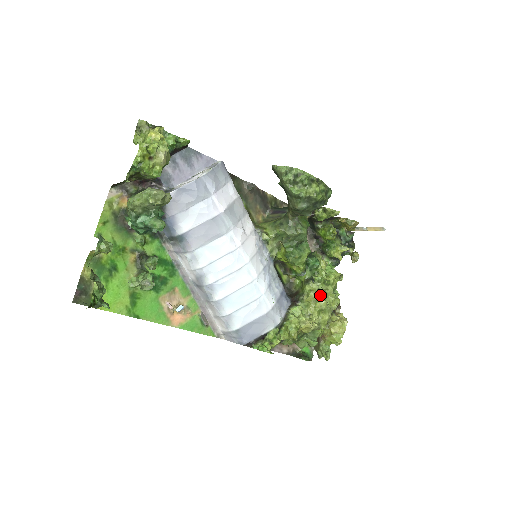
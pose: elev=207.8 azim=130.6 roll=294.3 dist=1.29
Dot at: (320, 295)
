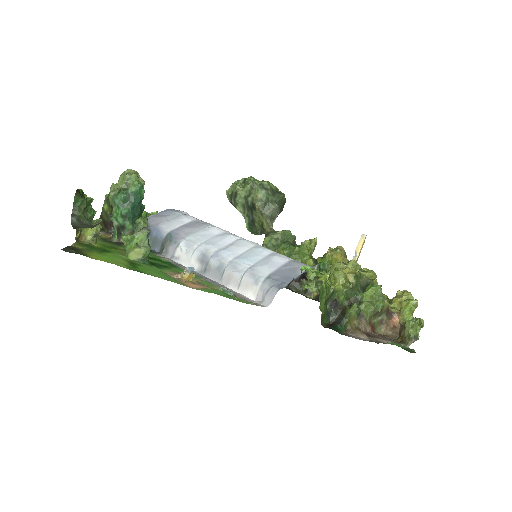
Dot at: (345, 263)
